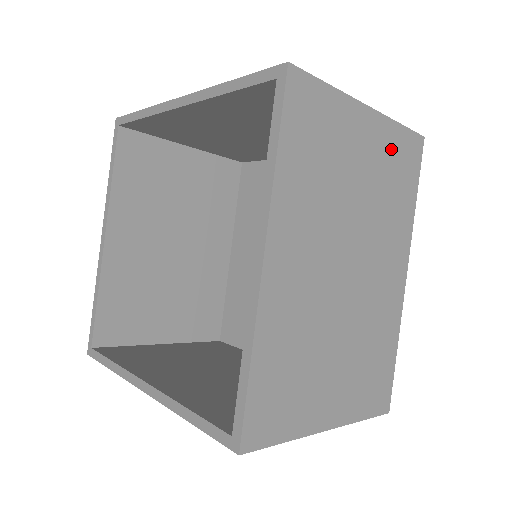
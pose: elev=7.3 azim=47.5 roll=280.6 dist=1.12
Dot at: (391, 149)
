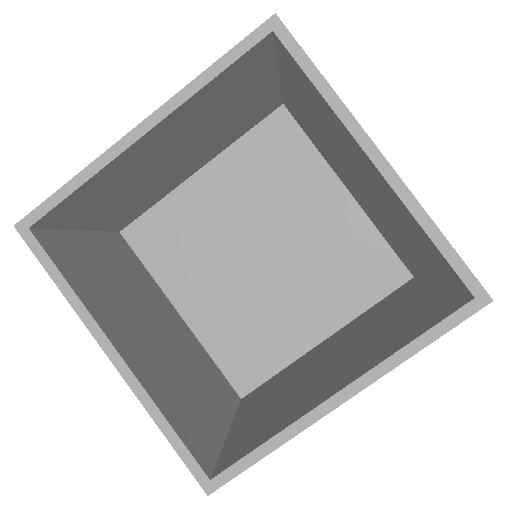
Dot at: occluded
